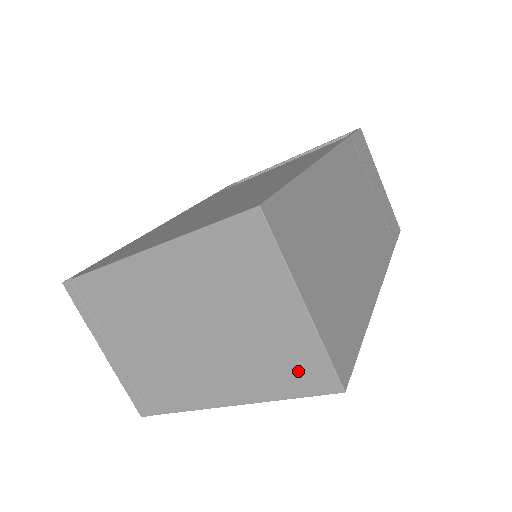
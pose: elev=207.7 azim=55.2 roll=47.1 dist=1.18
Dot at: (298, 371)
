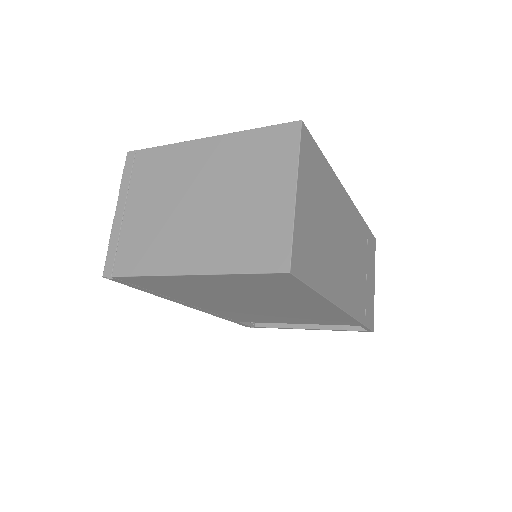
Dot at: (262, 248)
